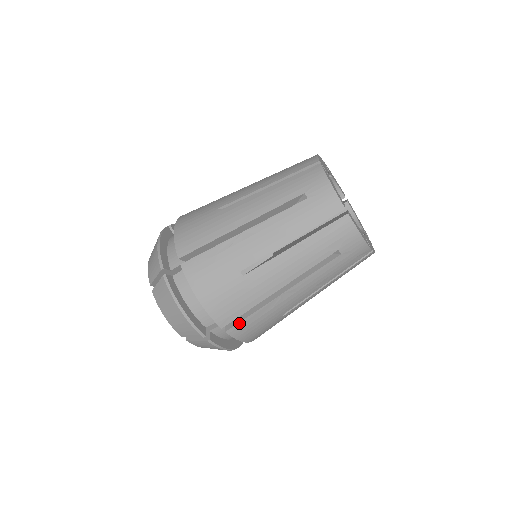
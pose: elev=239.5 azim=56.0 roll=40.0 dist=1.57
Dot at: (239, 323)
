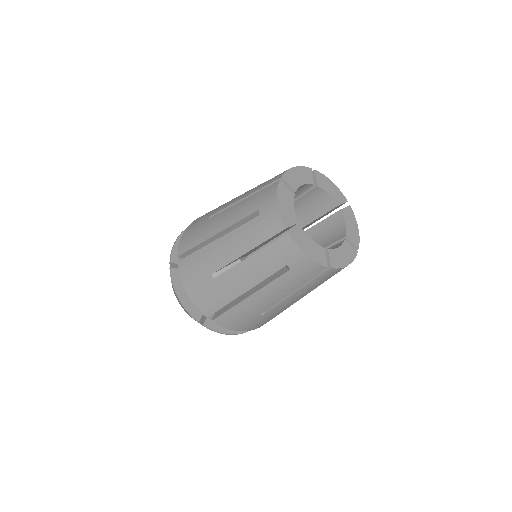
Dot at: (220, 316)
